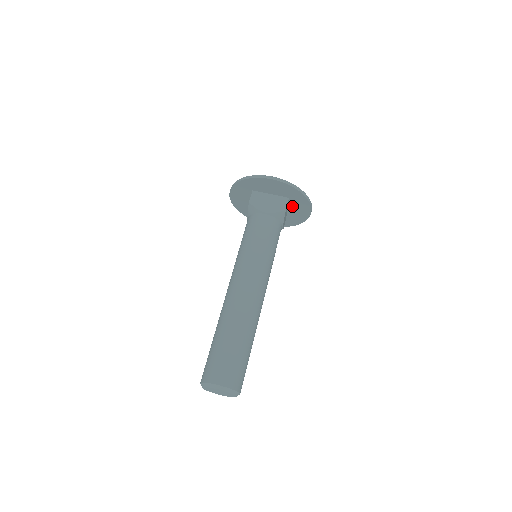
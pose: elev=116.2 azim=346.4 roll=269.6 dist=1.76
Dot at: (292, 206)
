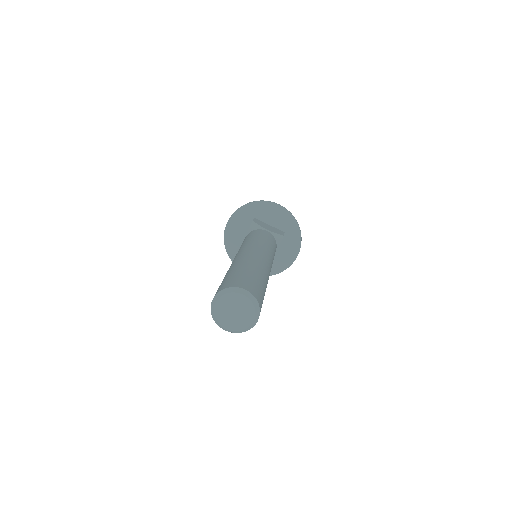
Dot at: (283, 245)
